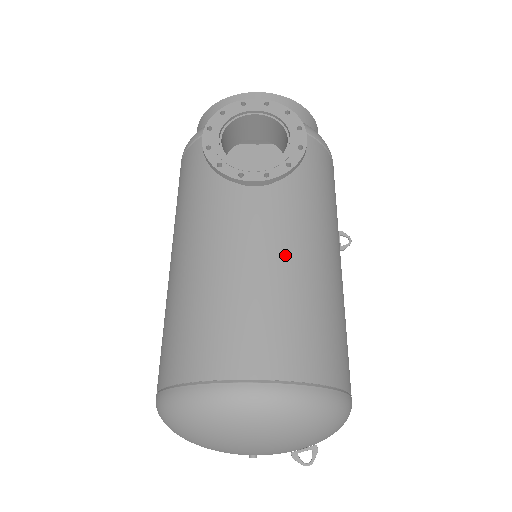
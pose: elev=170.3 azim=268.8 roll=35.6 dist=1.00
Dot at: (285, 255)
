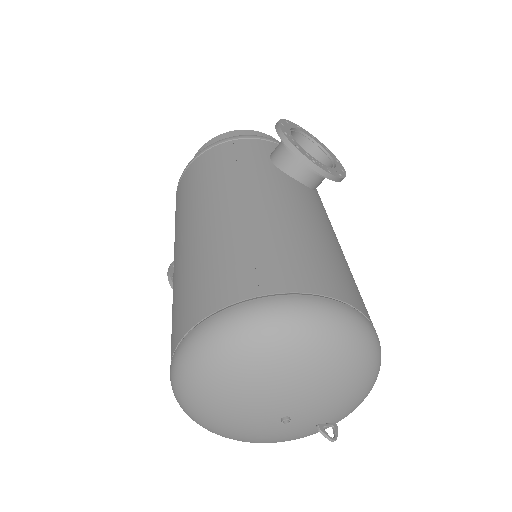
Dot at: (334, 236)
